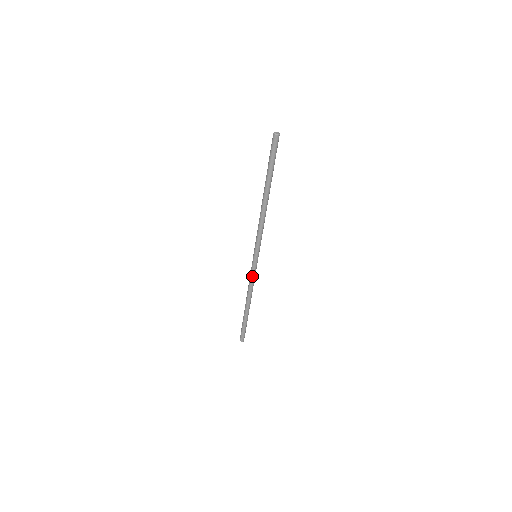
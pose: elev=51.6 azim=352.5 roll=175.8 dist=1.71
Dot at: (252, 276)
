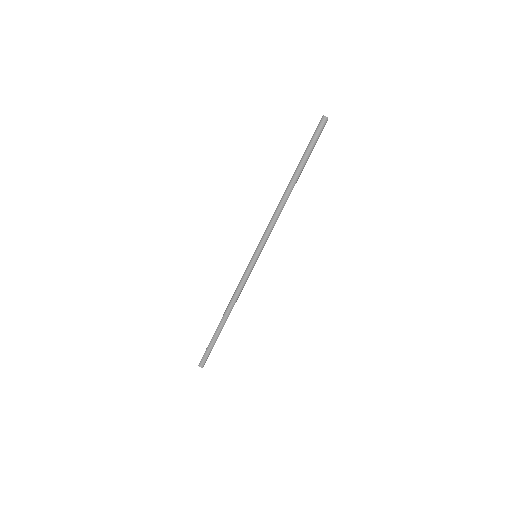
Dot at: (245, 280)
